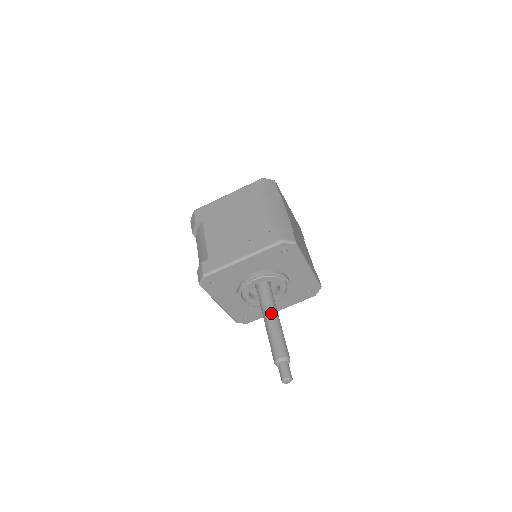
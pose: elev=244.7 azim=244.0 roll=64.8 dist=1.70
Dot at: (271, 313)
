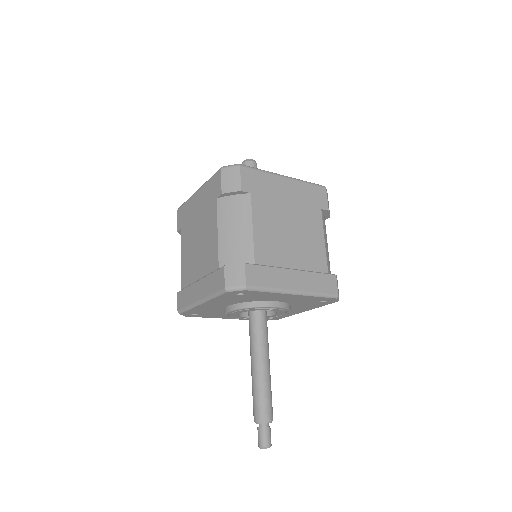
Dot at: (254, 355)
